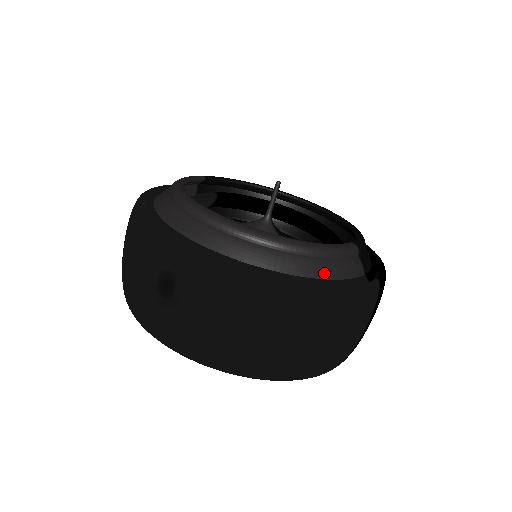
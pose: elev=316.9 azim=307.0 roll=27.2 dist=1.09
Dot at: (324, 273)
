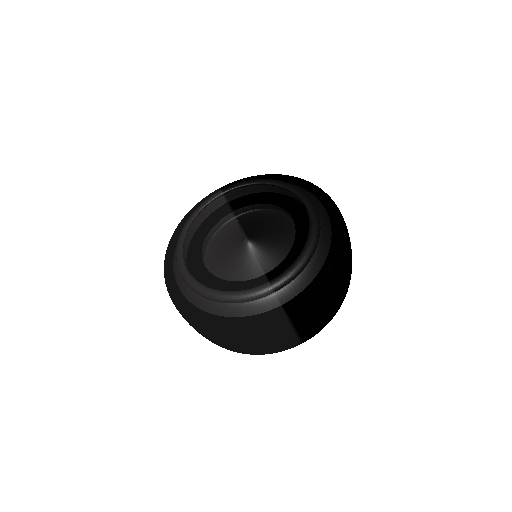
Dot at: (234, 313)
